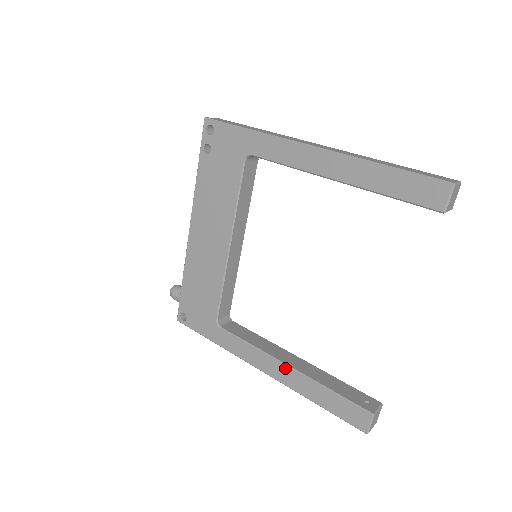
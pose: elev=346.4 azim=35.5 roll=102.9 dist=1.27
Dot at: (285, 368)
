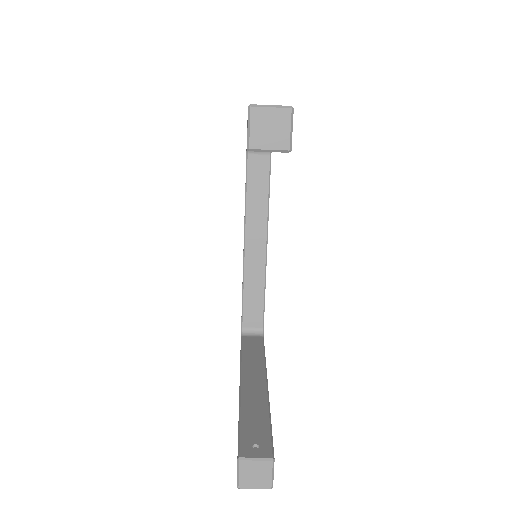
Dot at: occluded
